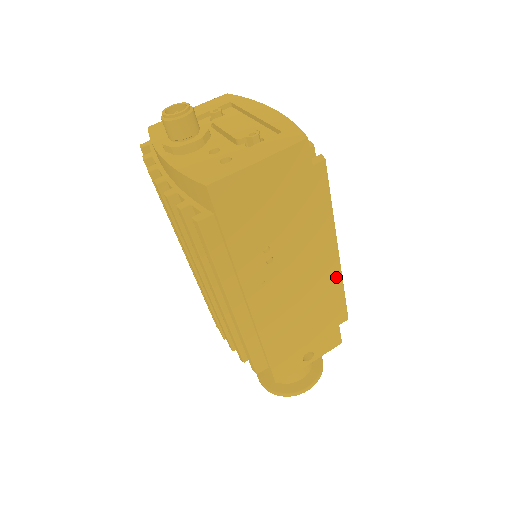
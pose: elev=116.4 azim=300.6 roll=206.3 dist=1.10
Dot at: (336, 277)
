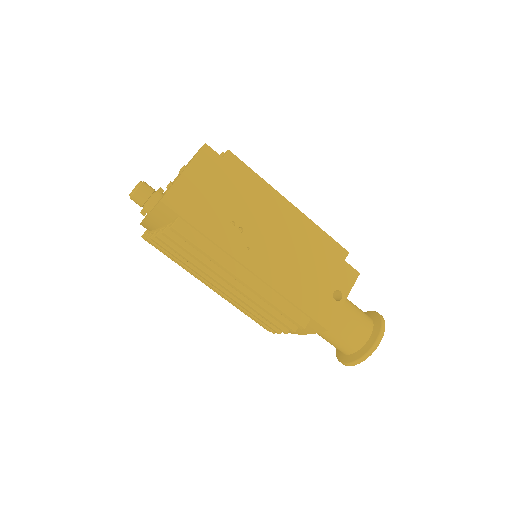
Dot at: (307, 223)
